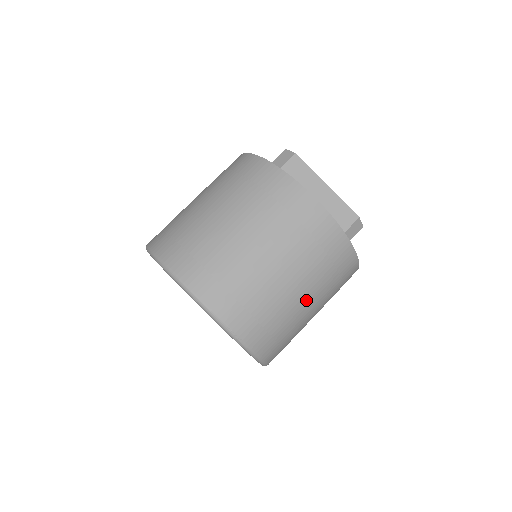
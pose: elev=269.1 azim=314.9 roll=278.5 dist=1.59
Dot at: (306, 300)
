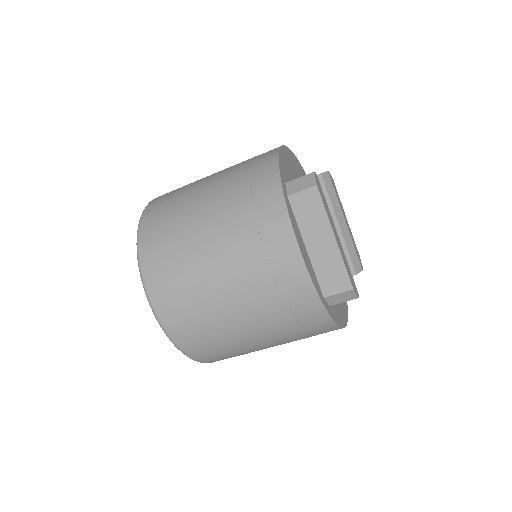
Dot at: (256, 338)
